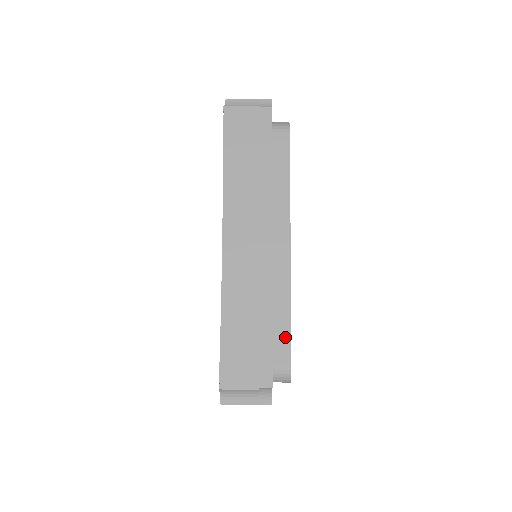
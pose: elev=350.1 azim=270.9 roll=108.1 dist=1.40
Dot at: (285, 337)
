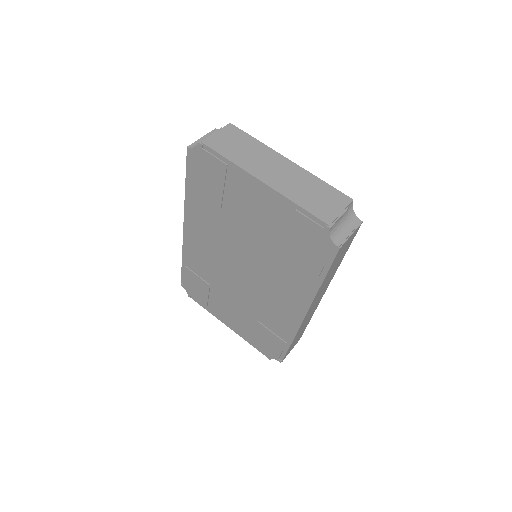
Dot at: occluded
